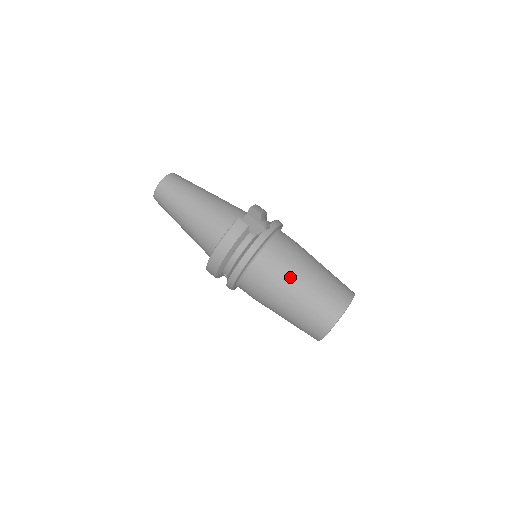
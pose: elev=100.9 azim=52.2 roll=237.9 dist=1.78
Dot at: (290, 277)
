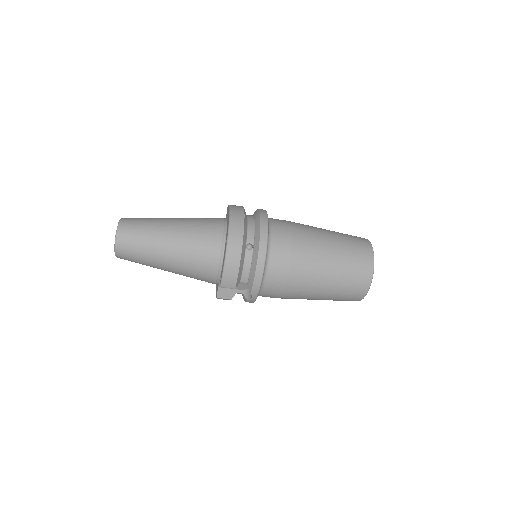
Dot at: occluded
